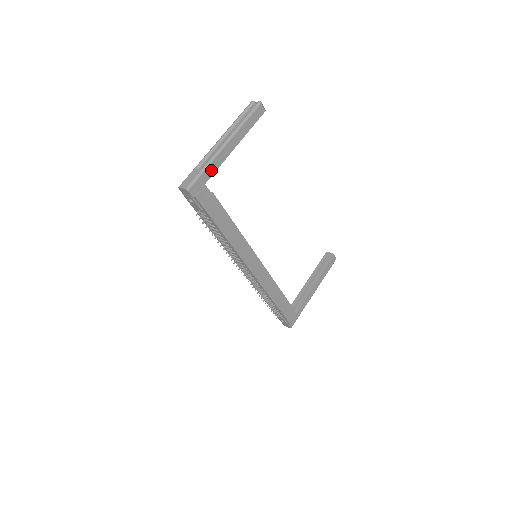
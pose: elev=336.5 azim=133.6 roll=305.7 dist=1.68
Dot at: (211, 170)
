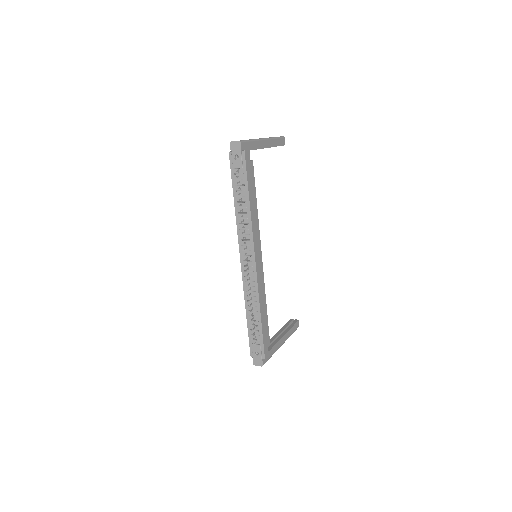
Dot at: (254, 146)
